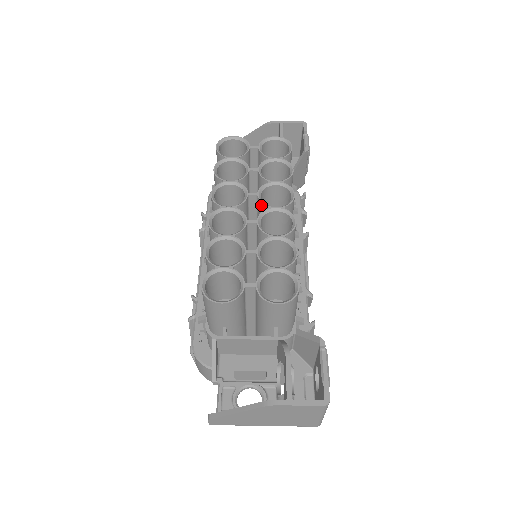
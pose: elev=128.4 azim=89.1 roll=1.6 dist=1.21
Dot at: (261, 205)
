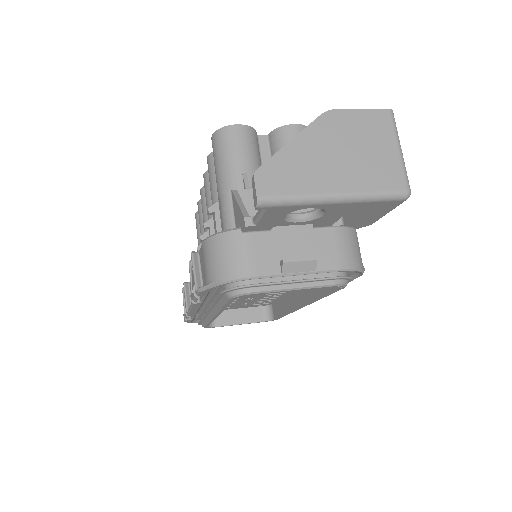
Dot at: occluded
